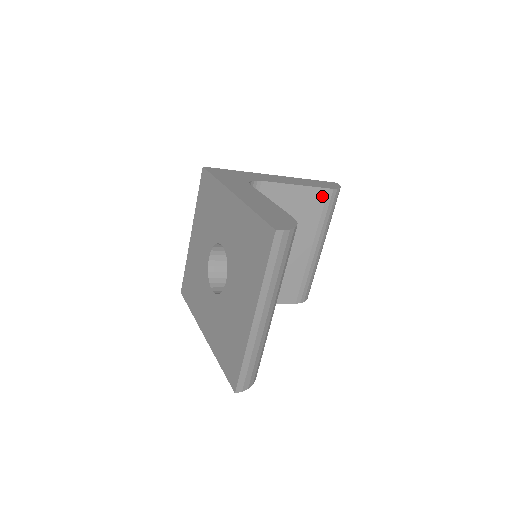
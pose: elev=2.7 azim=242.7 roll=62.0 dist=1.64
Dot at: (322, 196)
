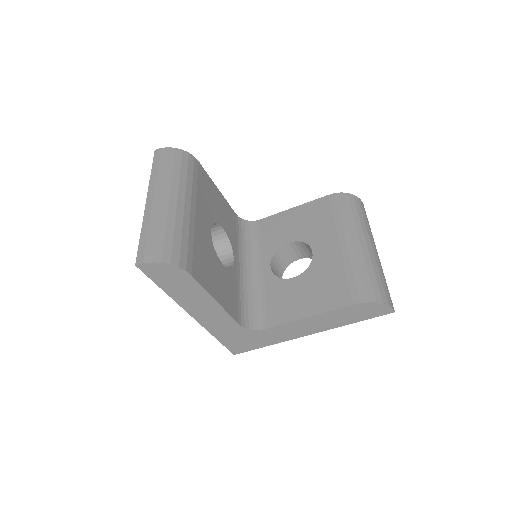
Dot at: (325, 203)
